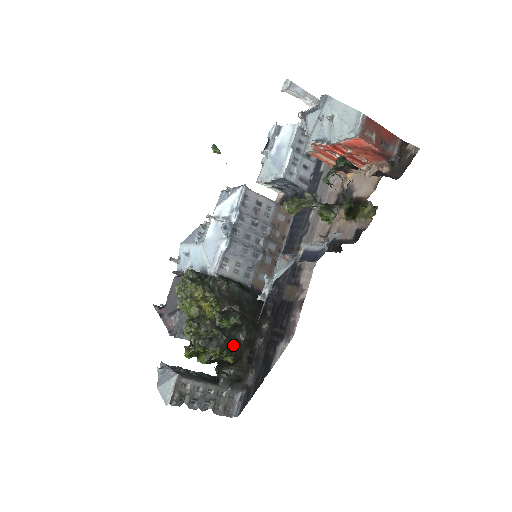
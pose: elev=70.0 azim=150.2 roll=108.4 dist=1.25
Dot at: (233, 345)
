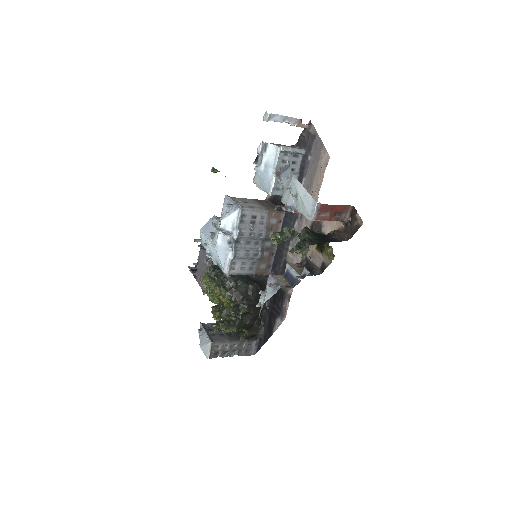
Dot at: (245, 323)
